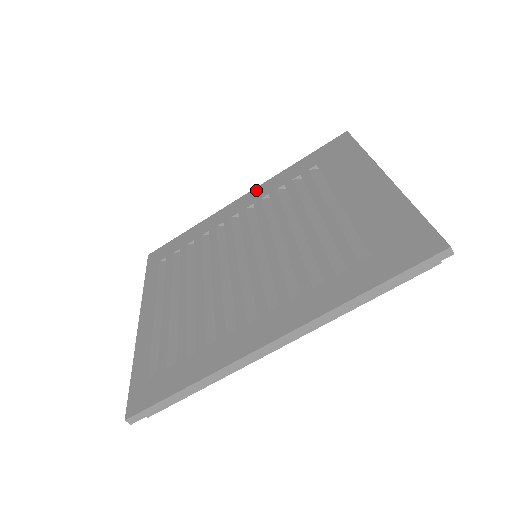
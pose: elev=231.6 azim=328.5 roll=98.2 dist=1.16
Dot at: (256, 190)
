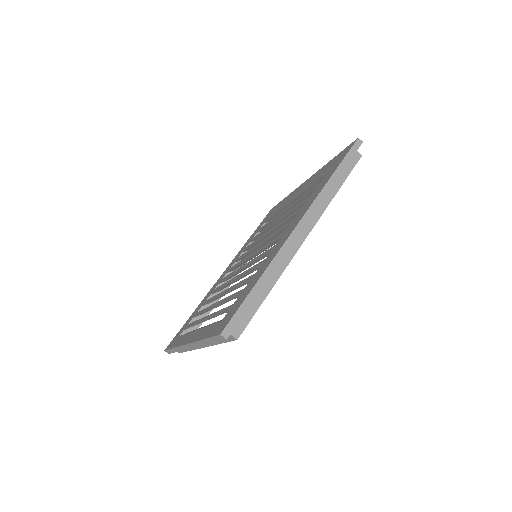
Dot at: (231, 263)
